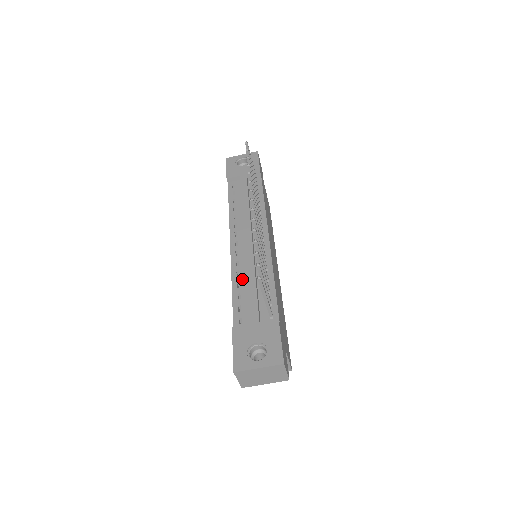
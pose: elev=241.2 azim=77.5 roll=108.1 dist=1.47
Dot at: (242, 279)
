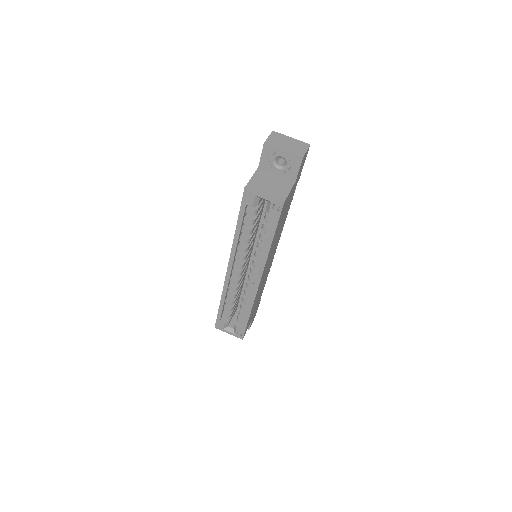
Dot at: occluded
